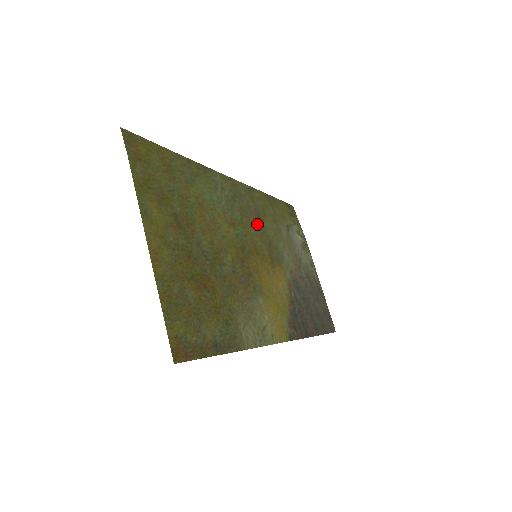
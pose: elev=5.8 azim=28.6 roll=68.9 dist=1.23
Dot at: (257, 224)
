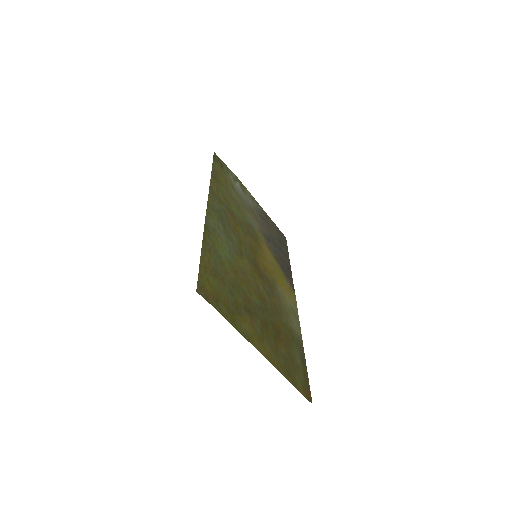
Dot at: (236, 223)
